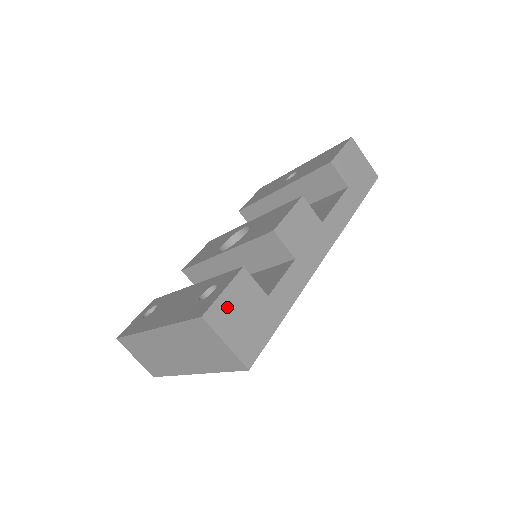
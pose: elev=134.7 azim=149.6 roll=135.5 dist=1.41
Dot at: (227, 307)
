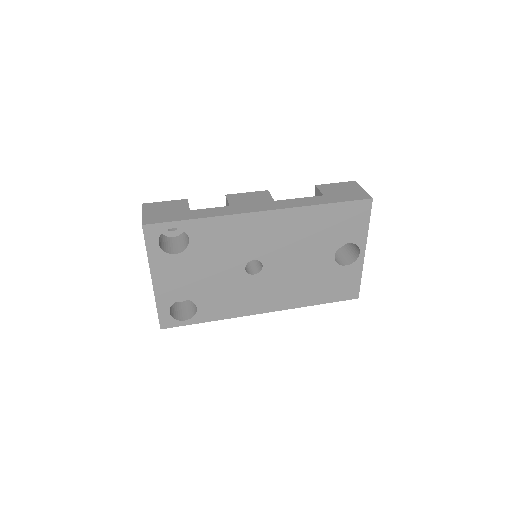
Dot at: (159, 206)
